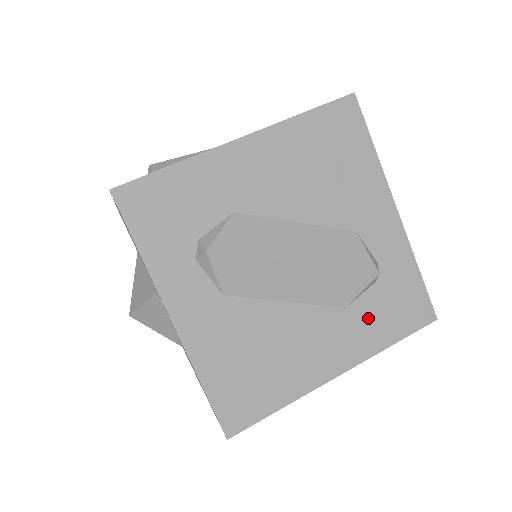
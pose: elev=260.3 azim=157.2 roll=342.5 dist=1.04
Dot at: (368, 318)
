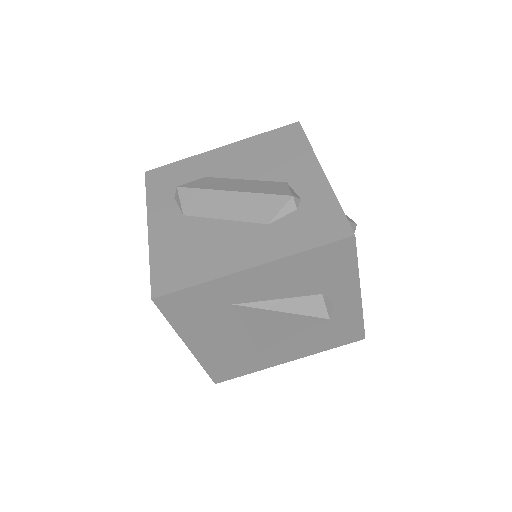
Dot at: (286, 231)
